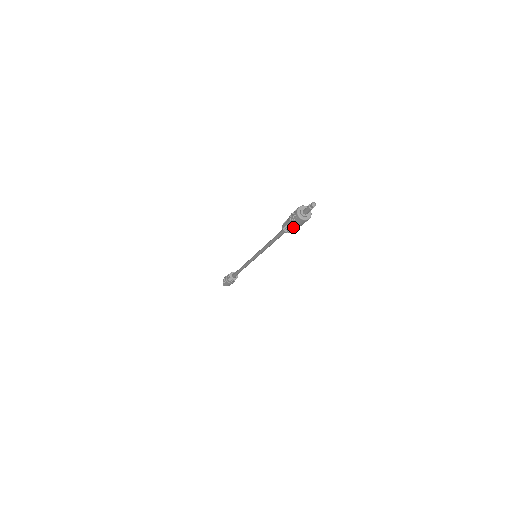
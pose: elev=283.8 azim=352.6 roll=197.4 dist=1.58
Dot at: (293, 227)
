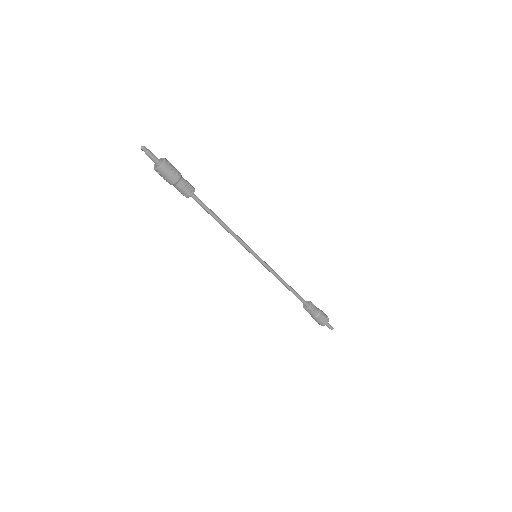
Dot at: (176, 185)
